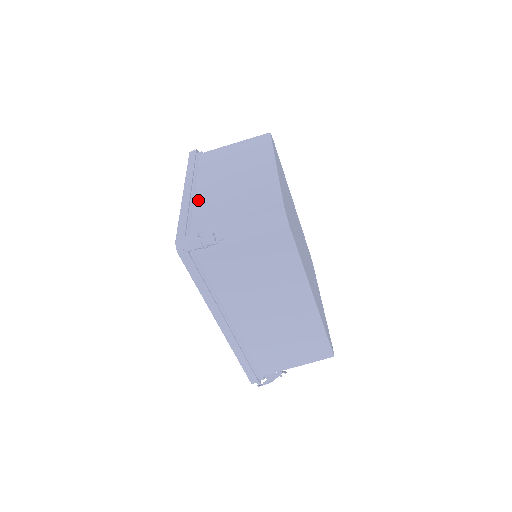
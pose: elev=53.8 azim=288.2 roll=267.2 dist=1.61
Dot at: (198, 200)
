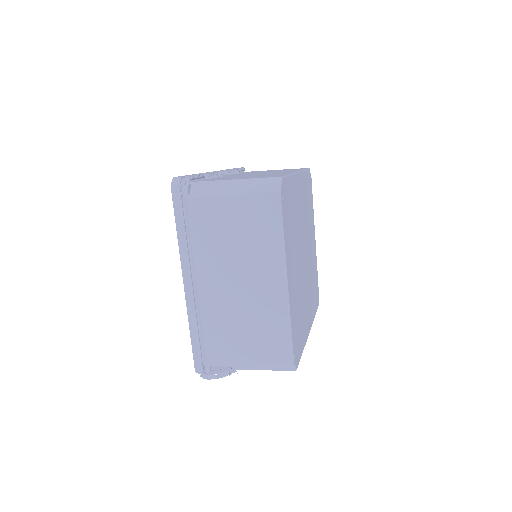
Dot at: (205, 311)
